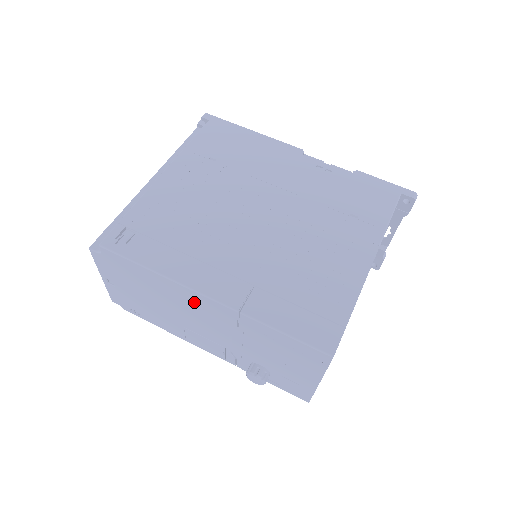
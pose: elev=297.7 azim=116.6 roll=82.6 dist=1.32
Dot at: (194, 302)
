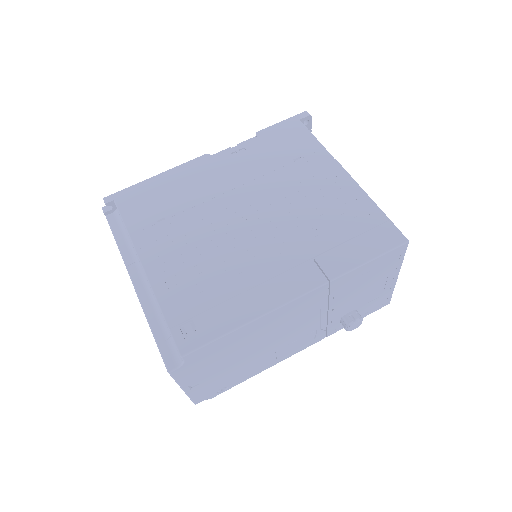
Dot at: (286, 315)
